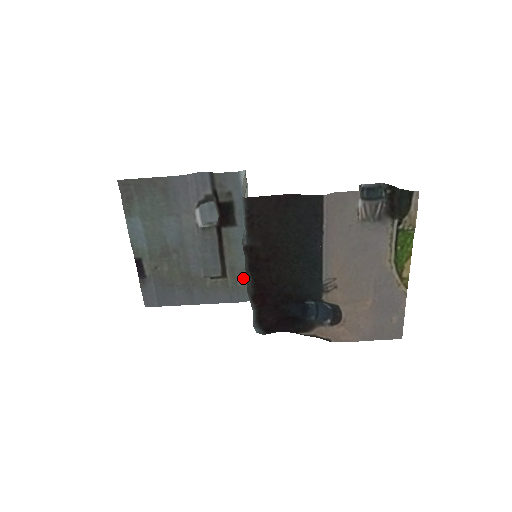
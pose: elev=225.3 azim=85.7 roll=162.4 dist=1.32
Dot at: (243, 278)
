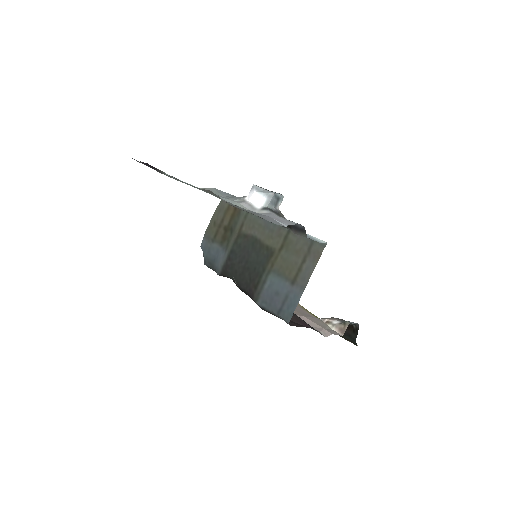
Dot at: occluded
